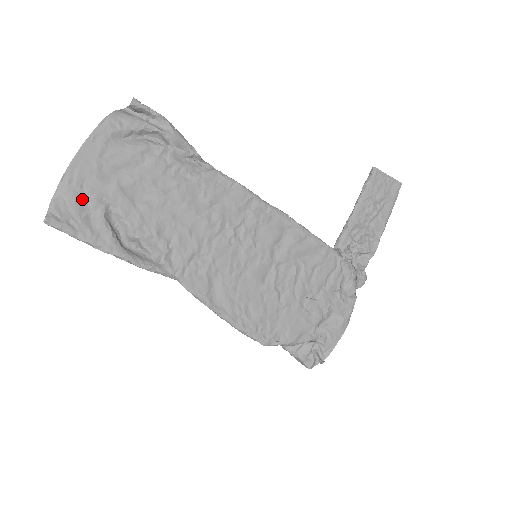
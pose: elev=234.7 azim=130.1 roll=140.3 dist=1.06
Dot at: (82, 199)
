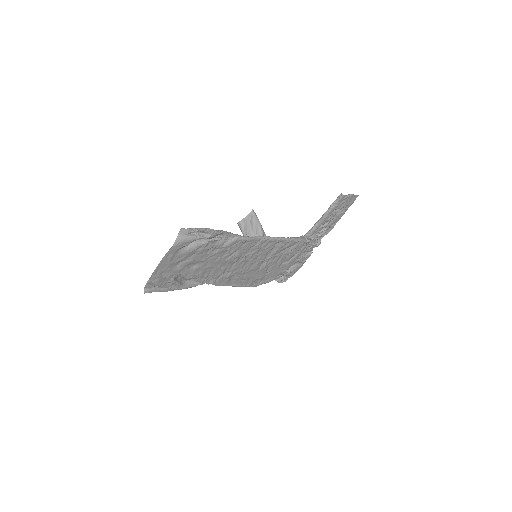
Dot at: (162, 279)
